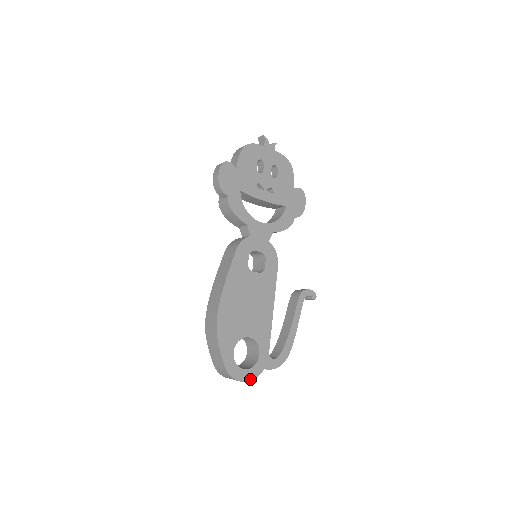
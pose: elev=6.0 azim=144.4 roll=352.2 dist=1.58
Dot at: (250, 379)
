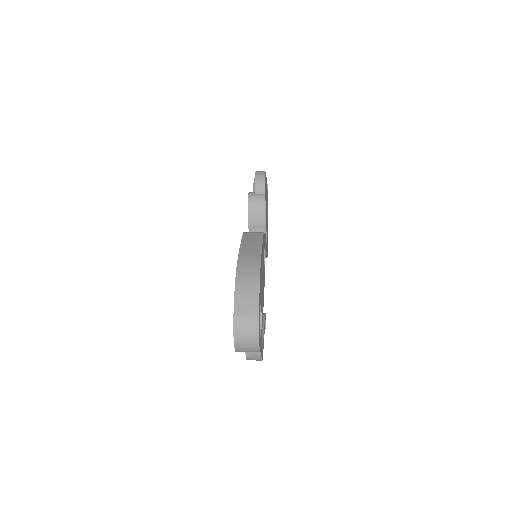
Dot at: occluded
